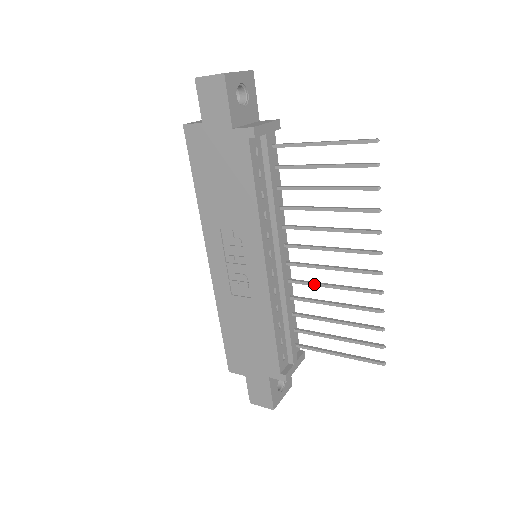
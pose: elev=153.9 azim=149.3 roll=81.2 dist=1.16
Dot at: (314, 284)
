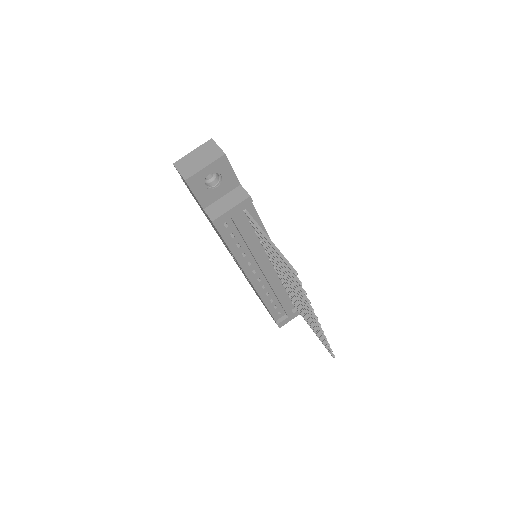
Dot at: (291, 293)
